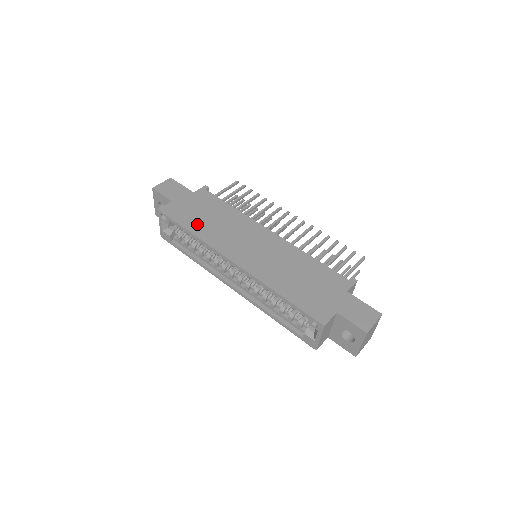
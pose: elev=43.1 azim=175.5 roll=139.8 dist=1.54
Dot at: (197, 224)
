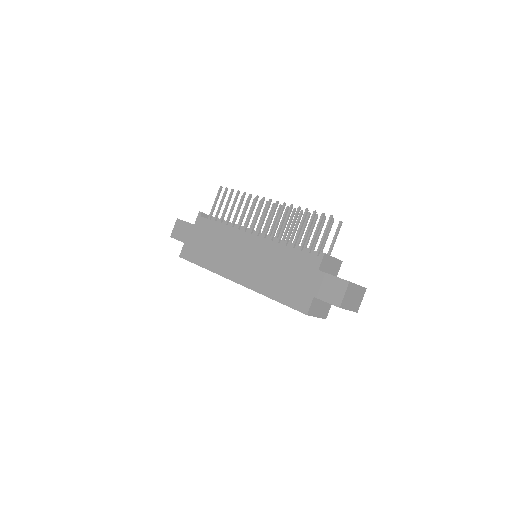
Dot at: (204, 257)
